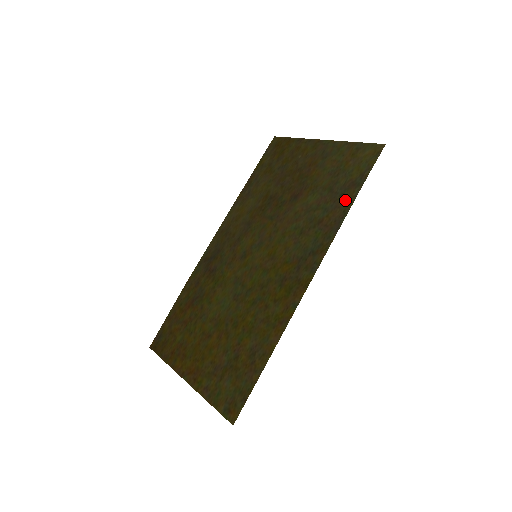
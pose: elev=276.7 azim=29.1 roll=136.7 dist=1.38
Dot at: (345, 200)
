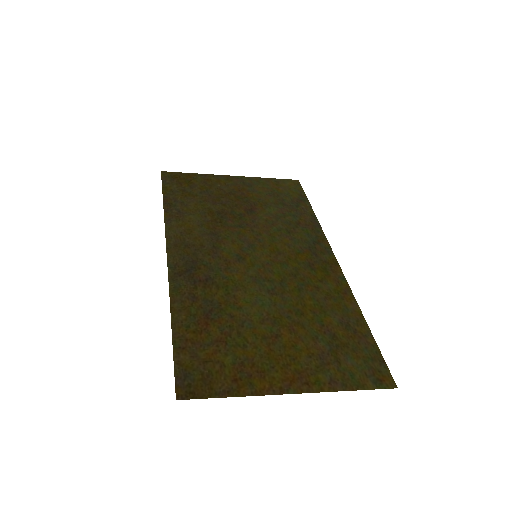
Dot at: (305, 209)
